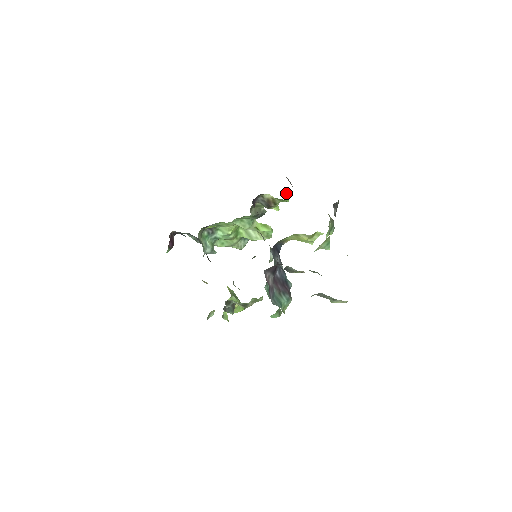
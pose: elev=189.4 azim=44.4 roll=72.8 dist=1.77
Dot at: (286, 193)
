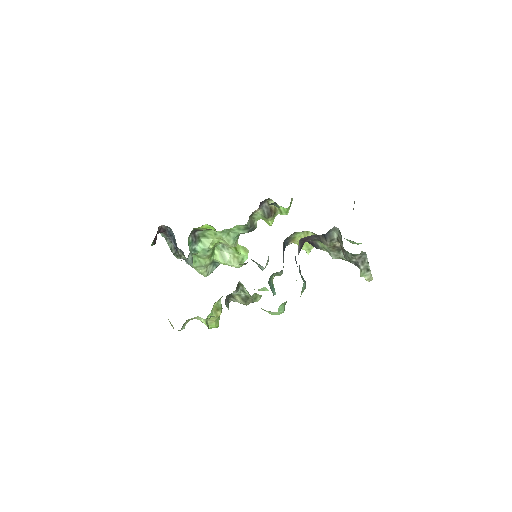
Dot at: (291, 202)
